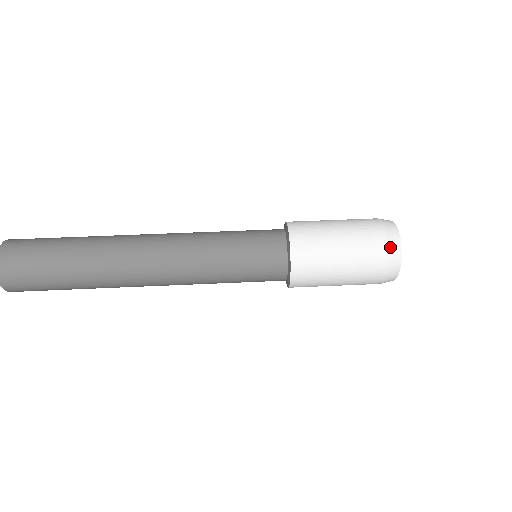
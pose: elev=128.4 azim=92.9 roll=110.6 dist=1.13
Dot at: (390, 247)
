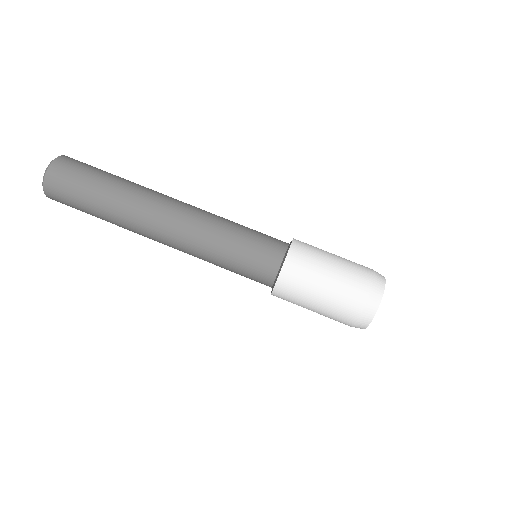
Dot at: (356, 325)
